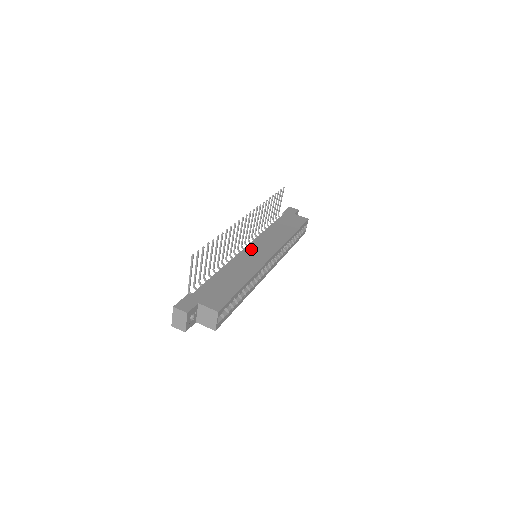
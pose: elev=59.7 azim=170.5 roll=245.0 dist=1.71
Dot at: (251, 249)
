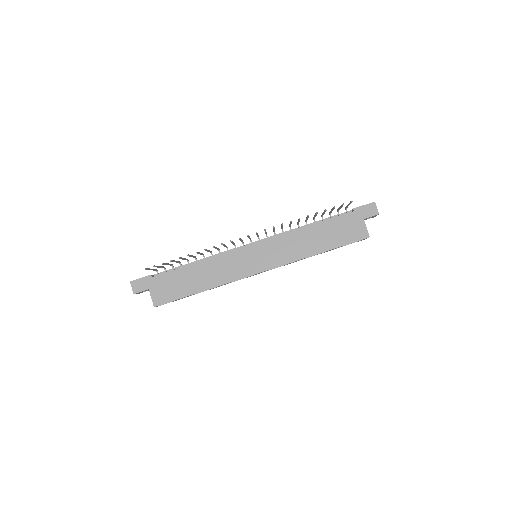
Dot at: (251, 251)
